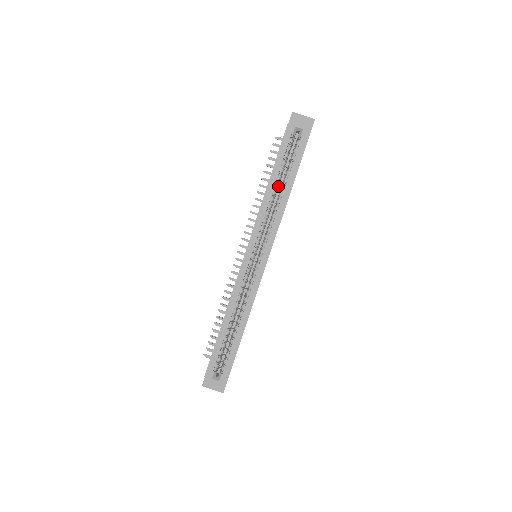
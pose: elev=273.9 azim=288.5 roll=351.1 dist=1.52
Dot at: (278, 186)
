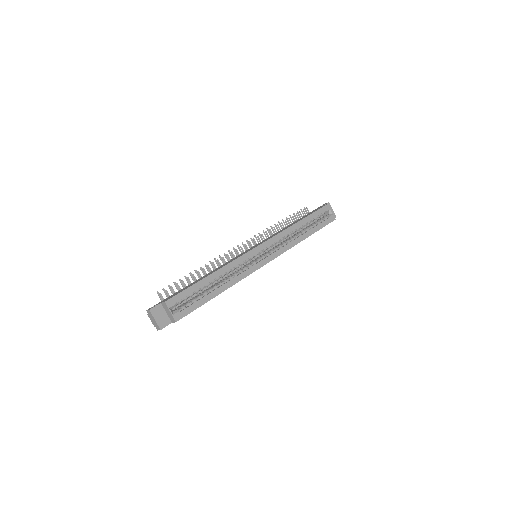
Dot at: occluded
